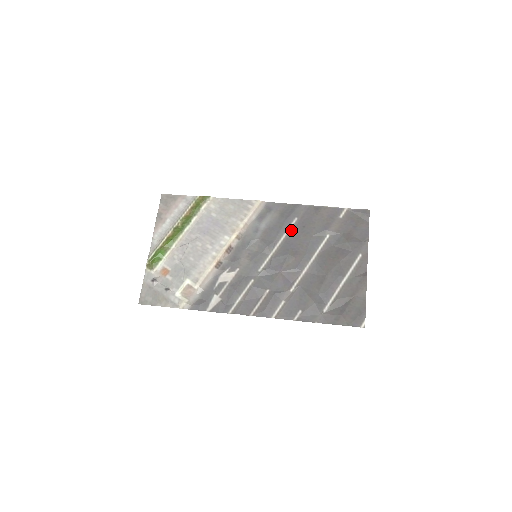
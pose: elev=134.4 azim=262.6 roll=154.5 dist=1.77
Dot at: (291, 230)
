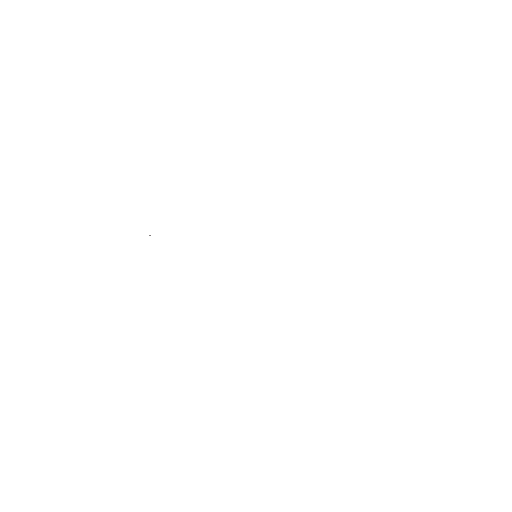
Dot at: occluded
